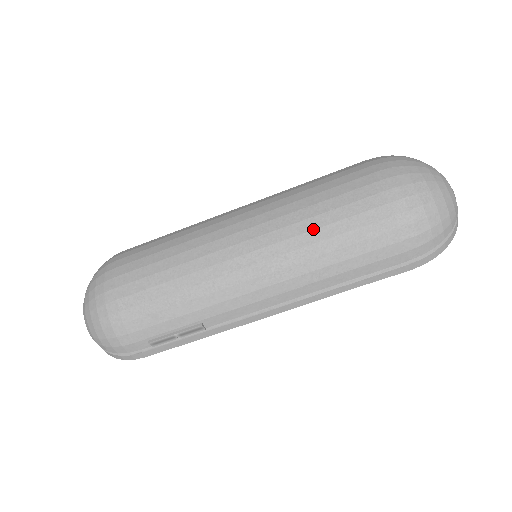
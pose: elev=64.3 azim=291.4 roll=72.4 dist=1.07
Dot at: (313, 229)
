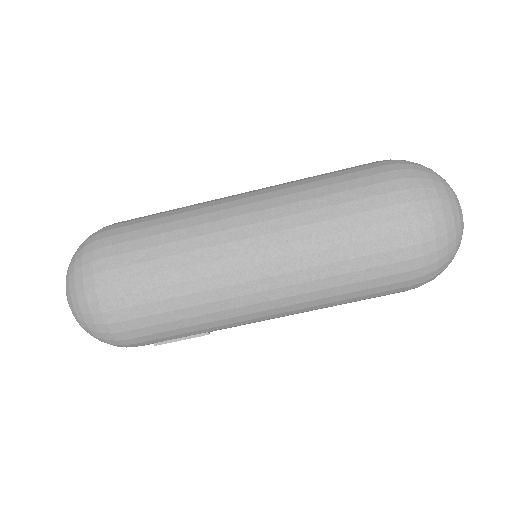
Dot at: (331, 276)
